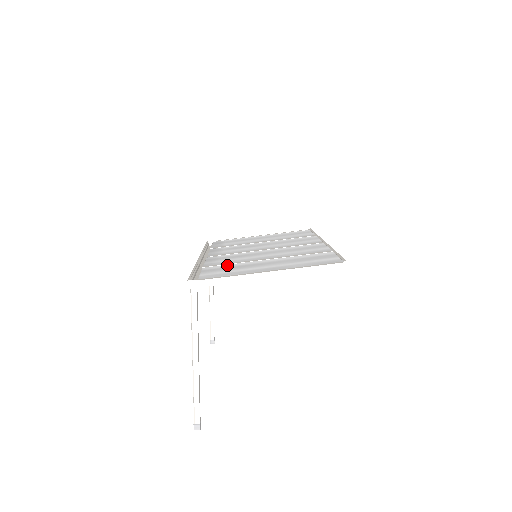
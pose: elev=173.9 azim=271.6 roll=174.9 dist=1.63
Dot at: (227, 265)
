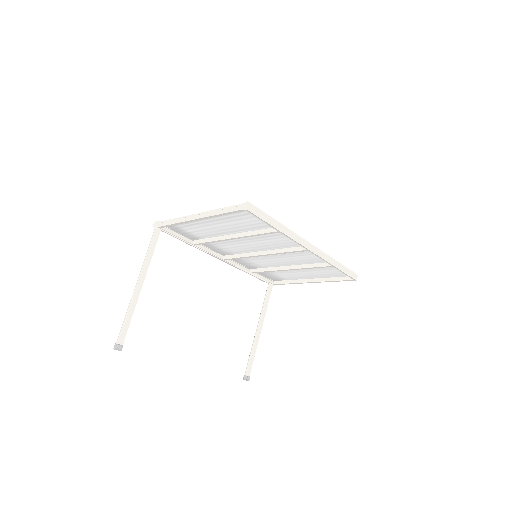
Dot at: (206, 236)
